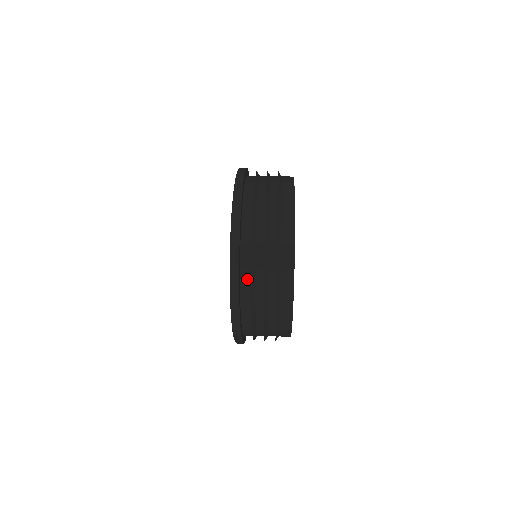
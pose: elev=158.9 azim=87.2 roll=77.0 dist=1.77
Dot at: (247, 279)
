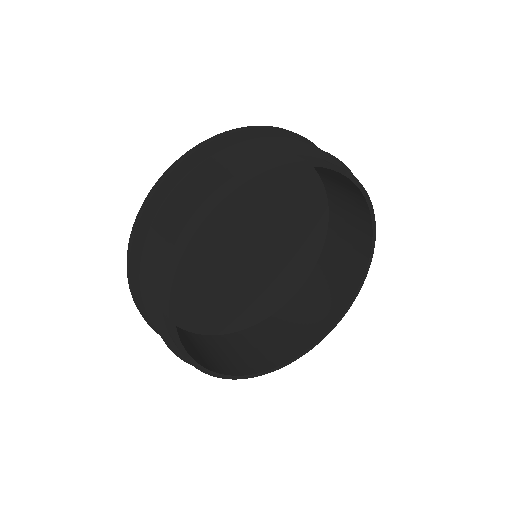
Dot at: occluded
